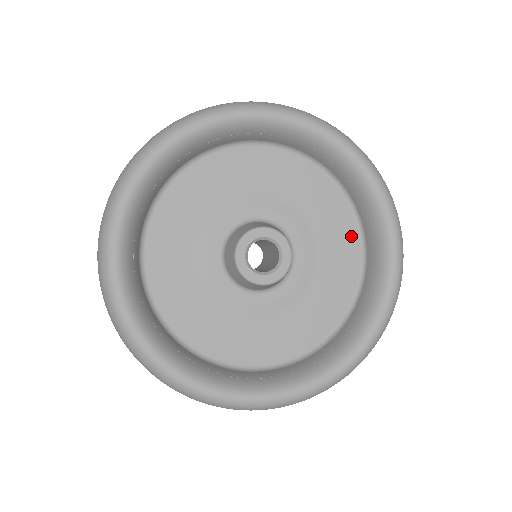
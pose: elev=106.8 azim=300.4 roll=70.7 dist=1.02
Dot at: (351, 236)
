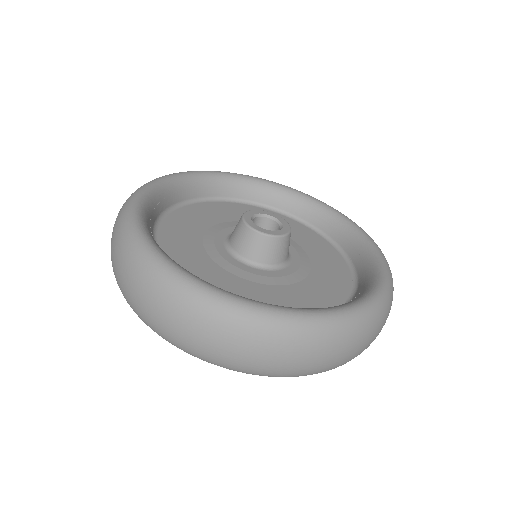
Dot at: (315, 236)
